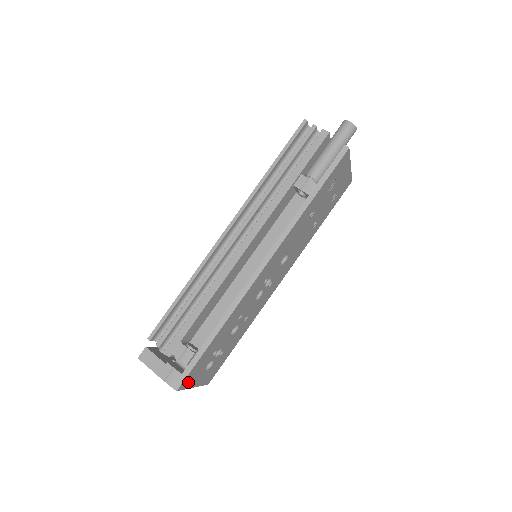
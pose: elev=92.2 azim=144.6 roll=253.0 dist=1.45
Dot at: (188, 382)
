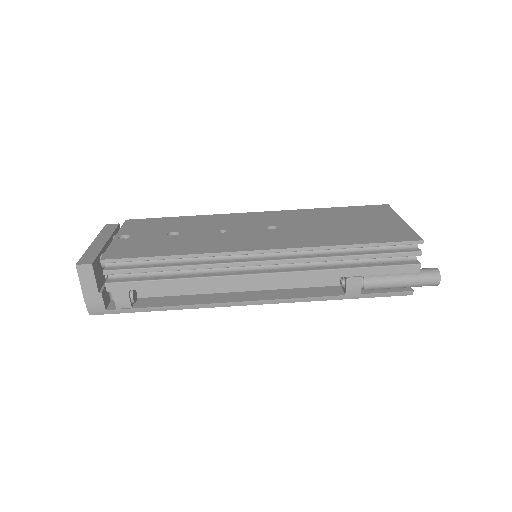
Dot at: occluded
